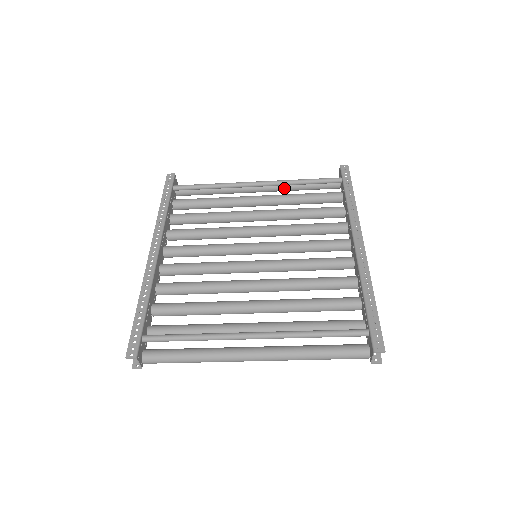
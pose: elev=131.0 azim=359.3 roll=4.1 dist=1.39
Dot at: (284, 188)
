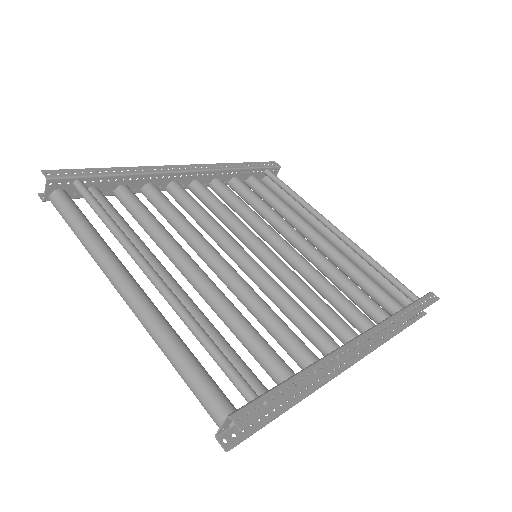
Dot at: (355, 258)
